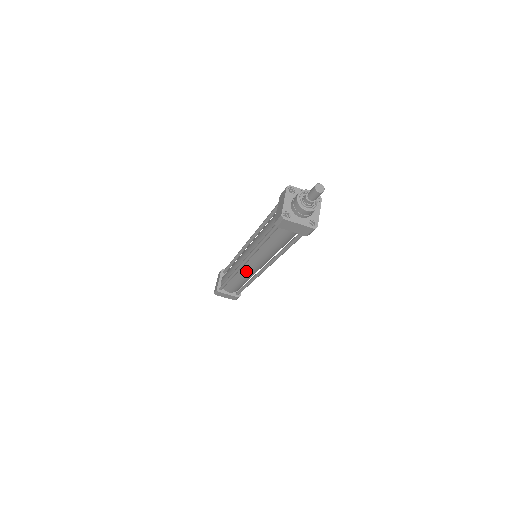
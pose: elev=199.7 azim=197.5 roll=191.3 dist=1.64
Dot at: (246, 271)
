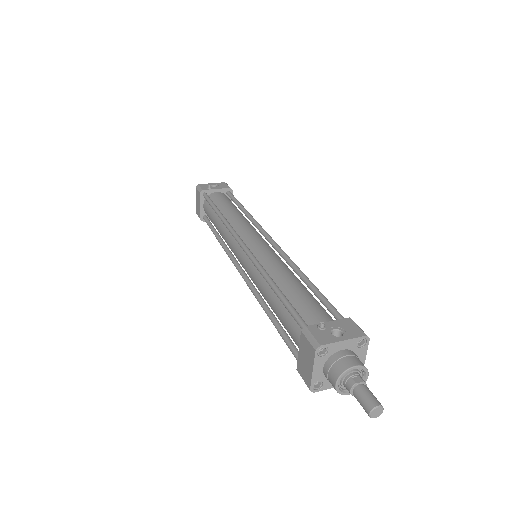
Dot at: occluded
